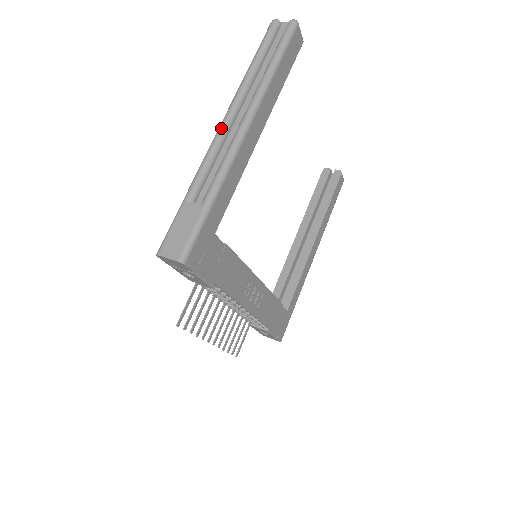
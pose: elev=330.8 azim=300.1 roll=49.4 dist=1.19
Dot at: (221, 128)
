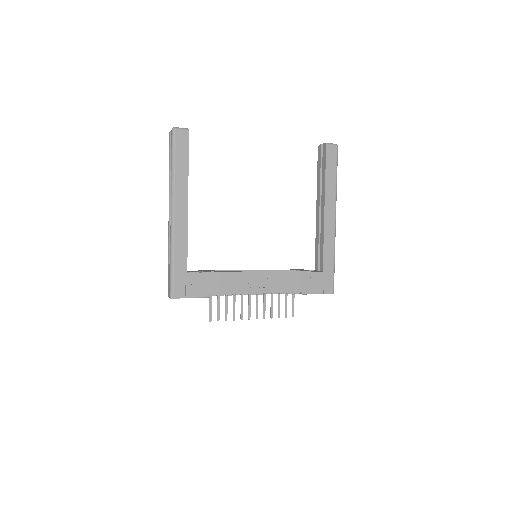
Dot at: occluded
